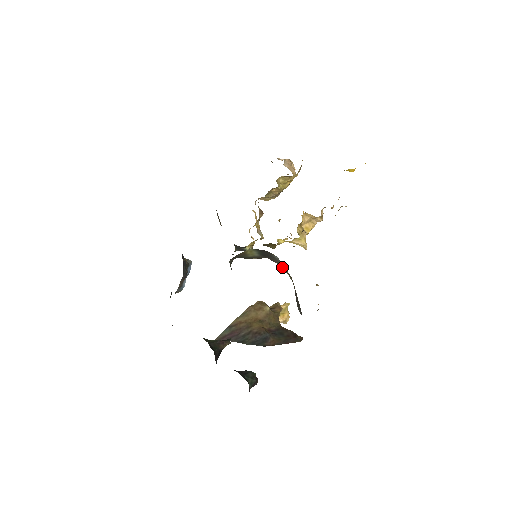
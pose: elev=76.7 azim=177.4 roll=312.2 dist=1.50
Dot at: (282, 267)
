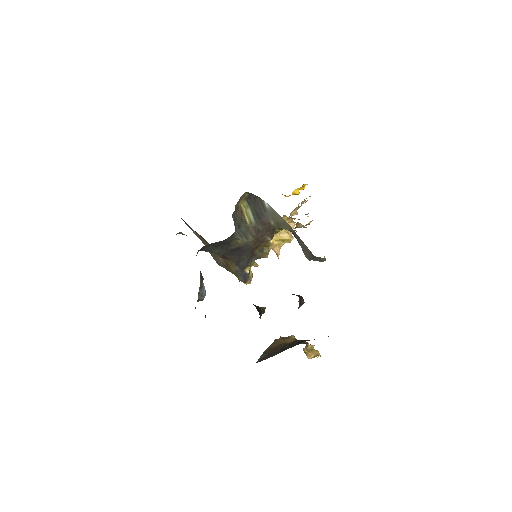
Dot at: (276, 219)
